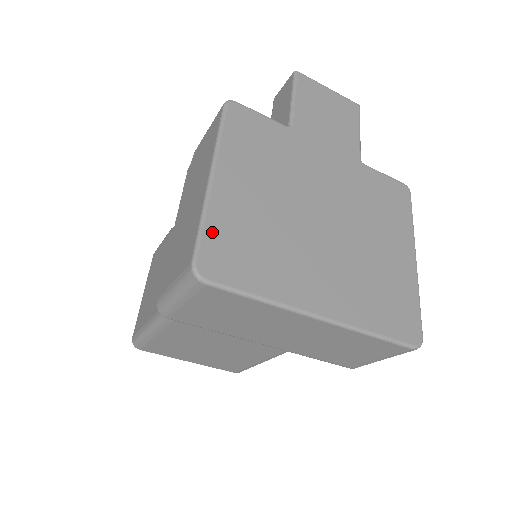
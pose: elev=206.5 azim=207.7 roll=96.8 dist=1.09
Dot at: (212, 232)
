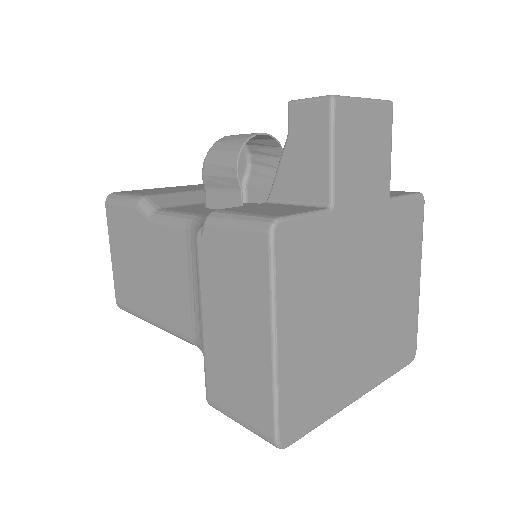
Dot at: (285, 403)
